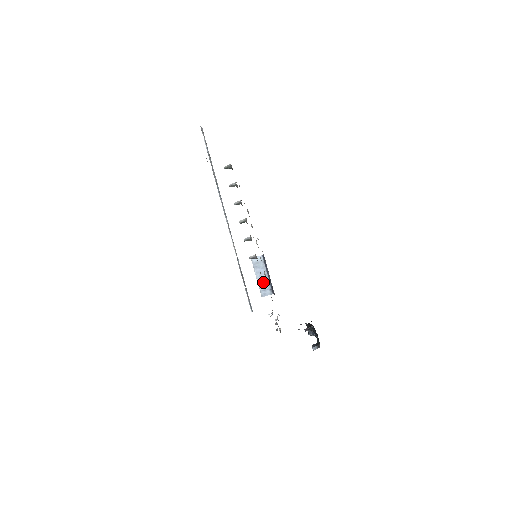
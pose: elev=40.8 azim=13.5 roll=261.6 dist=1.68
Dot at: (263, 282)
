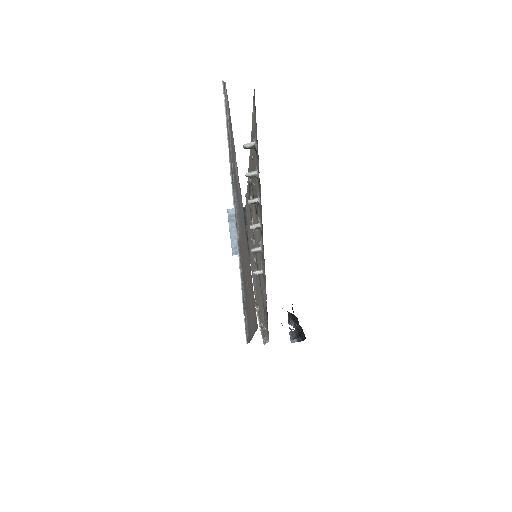
Dot at: occluded
